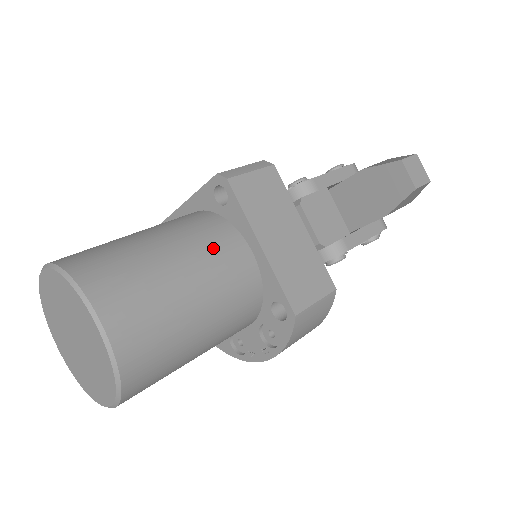
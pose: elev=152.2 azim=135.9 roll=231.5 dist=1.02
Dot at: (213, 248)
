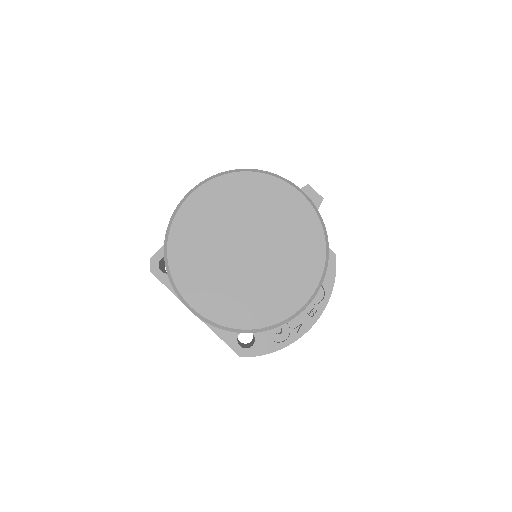
Dot at: occluded
